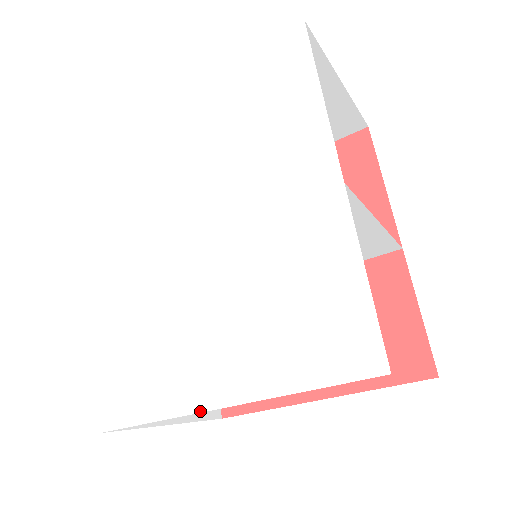
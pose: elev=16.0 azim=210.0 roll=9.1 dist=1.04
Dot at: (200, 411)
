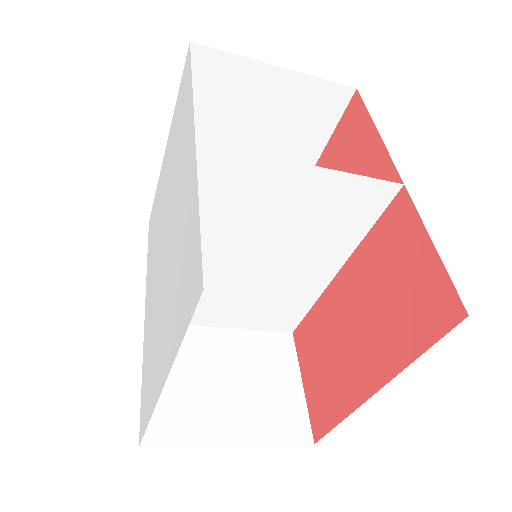
Dot at: occluded
